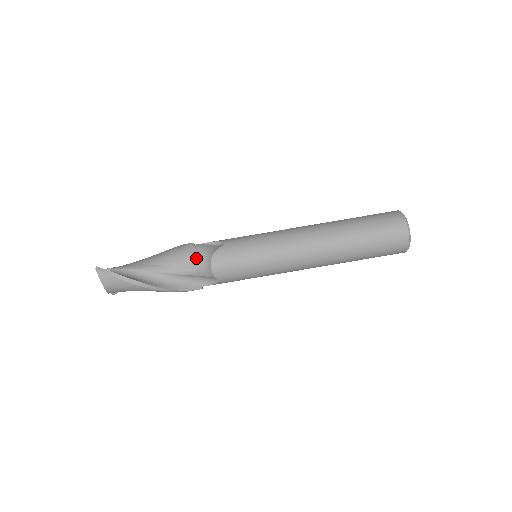
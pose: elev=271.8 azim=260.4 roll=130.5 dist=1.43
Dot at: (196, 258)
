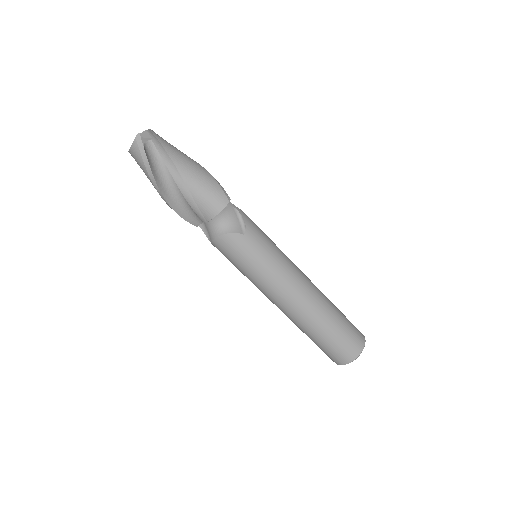
Dot at: (216, 217)
